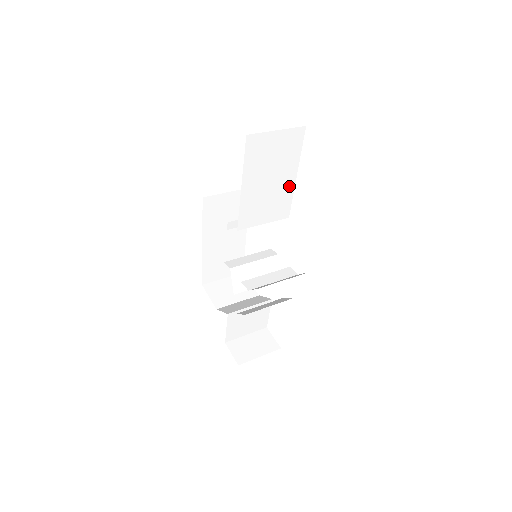
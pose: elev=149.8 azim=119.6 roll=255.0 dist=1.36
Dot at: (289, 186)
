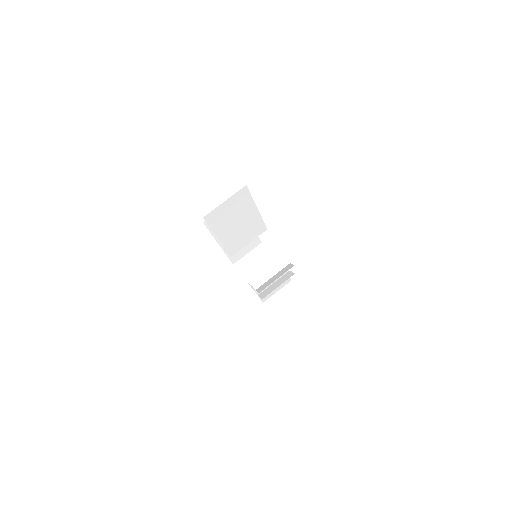
Dot at: (255, 217)
